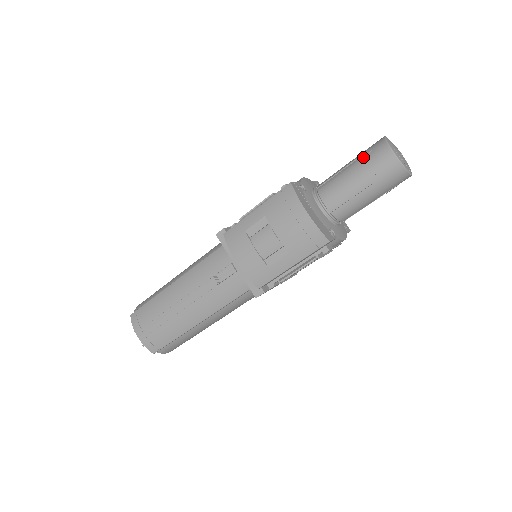
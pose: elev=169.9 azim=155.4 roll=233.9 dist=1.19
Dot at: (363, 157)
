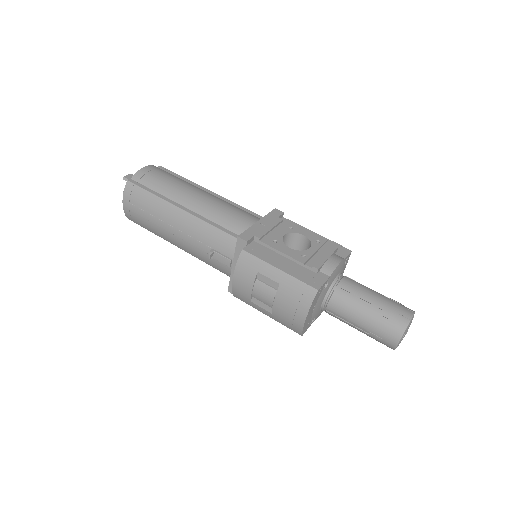
Dot at: (382, 316)
